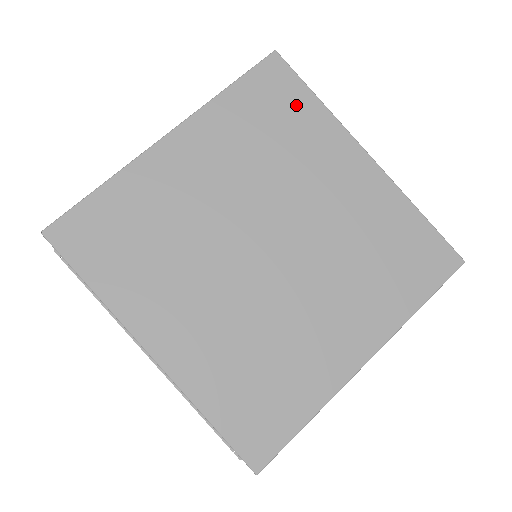
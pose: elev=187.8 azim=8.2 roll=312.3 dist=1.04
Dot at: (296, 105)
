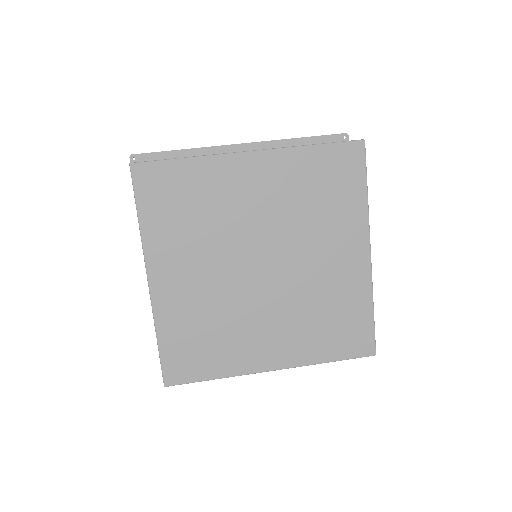
Dot at: (349, 187)
